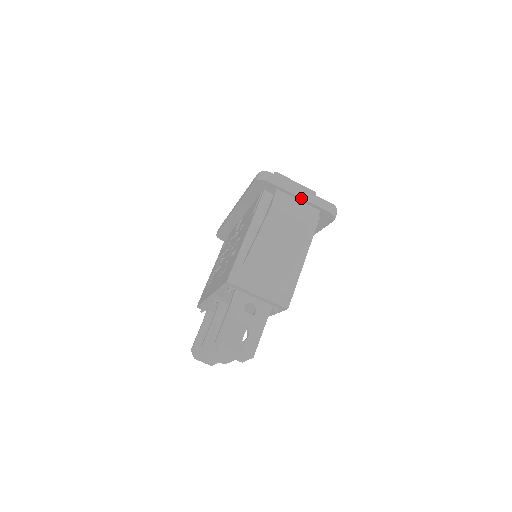
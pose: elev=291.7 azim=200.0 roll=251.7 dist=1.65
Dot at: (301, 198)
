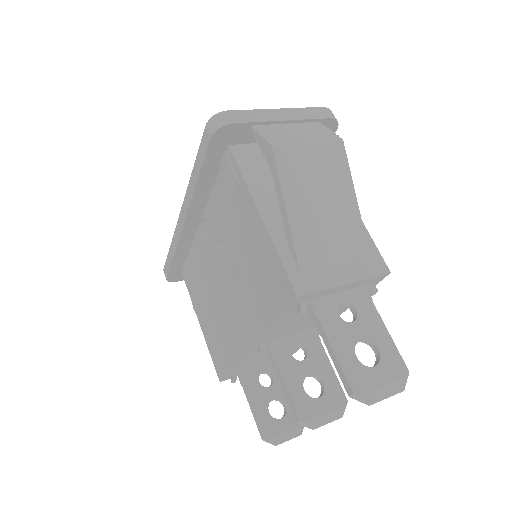
Dot at: (287, 120)
